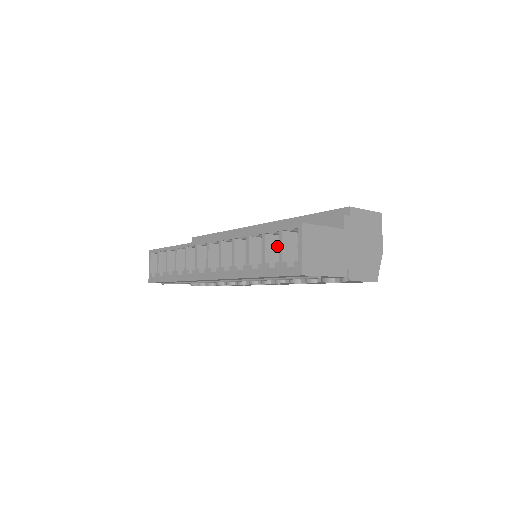
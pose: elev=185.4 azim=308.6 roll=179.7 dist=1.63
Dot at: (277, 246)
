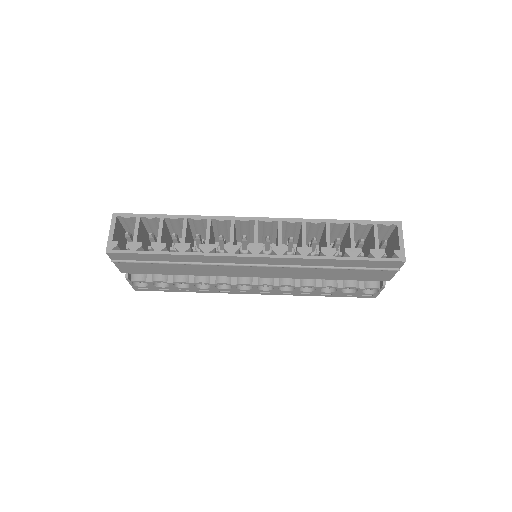
Dot at: occluded
